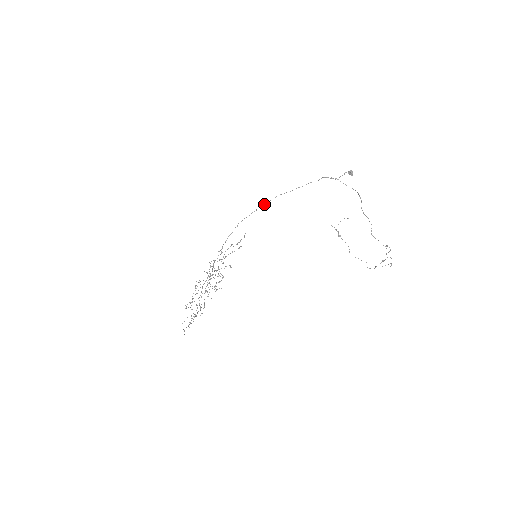
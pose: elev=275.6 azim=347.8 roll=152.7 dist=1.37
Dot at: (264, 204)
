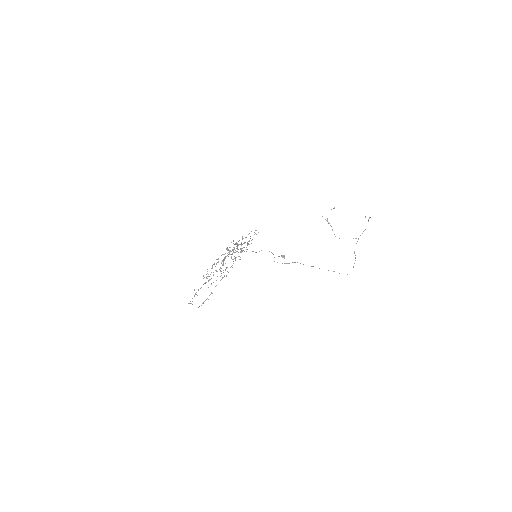
Dot at: (235, 252)
